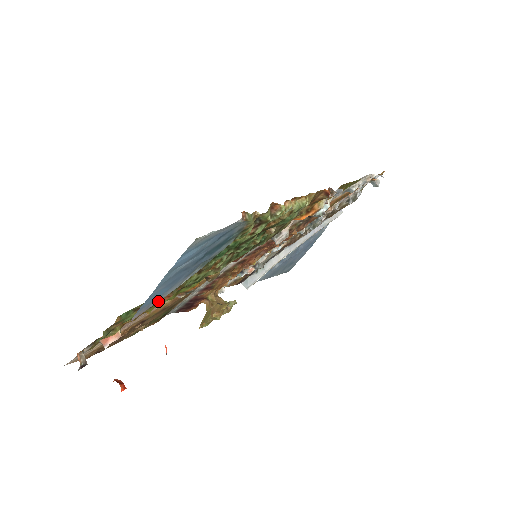
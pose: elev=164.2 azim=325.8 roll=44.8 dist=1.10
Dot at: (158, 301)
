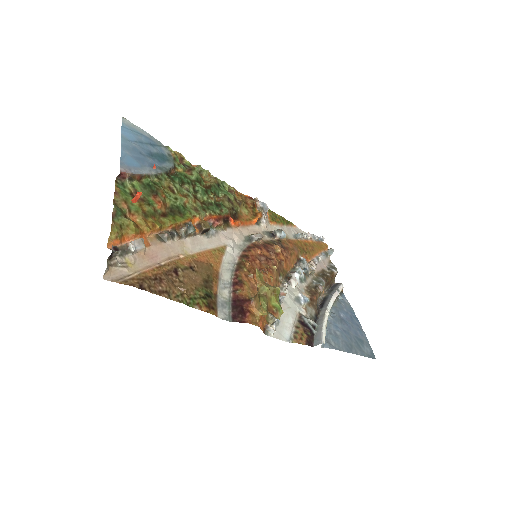
Dot at: (138, 174)
